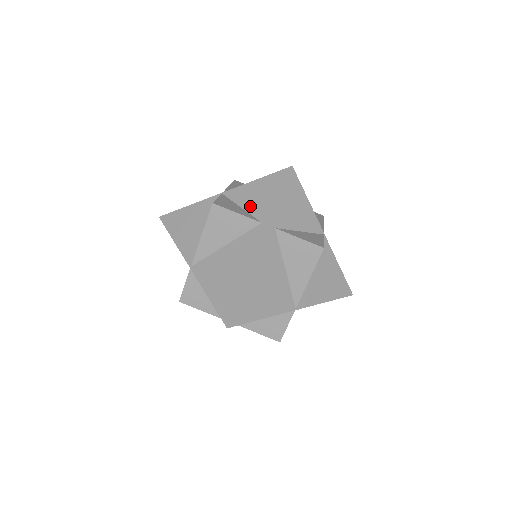
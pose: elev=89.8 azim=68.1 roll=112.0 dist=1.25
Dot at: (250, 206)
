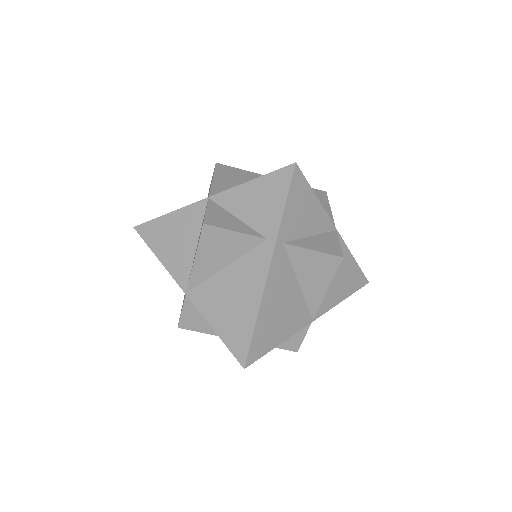
Dot at: (248, 216)
